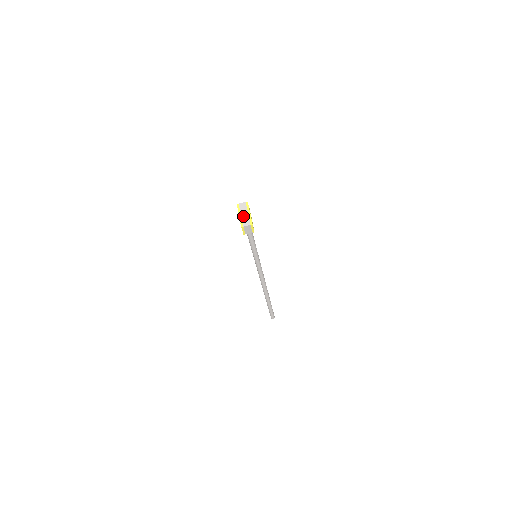
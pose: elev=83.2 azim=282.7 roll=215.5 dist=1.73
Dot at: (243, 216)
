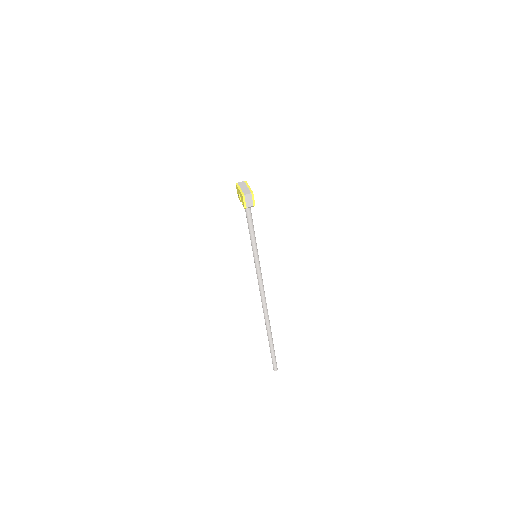
Dot at: (243, 189)
